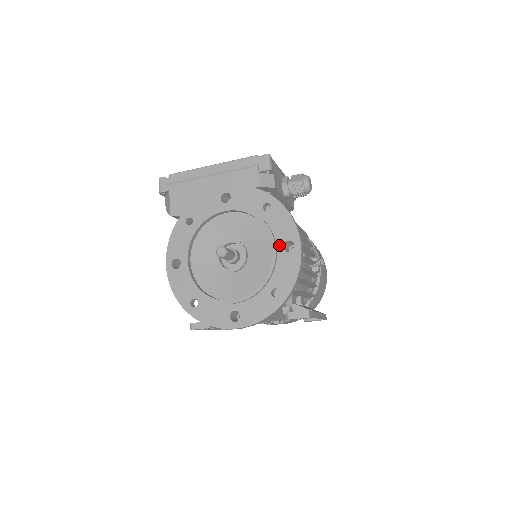
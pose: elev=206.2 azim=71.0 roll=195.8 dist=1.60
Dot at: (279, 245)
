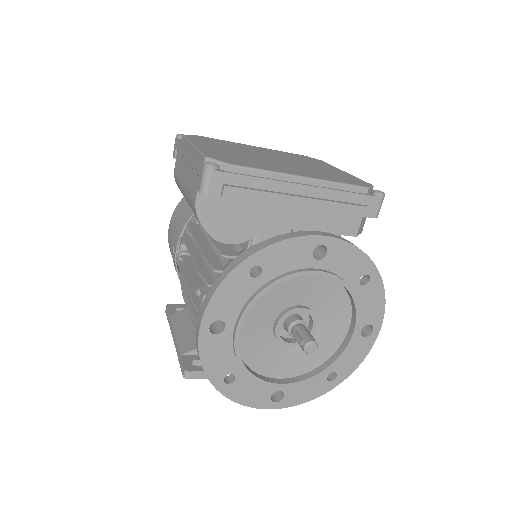
Dot at: (358, 328)
